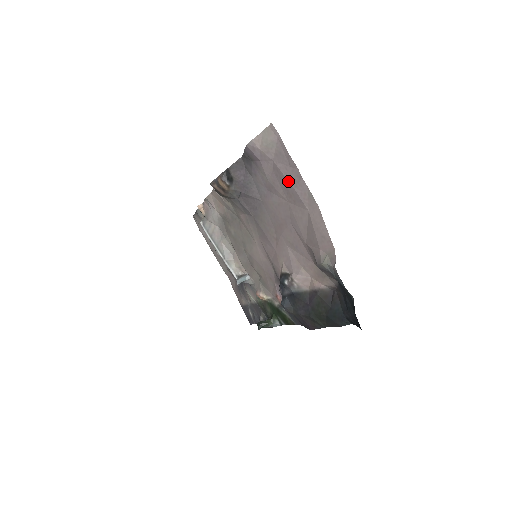
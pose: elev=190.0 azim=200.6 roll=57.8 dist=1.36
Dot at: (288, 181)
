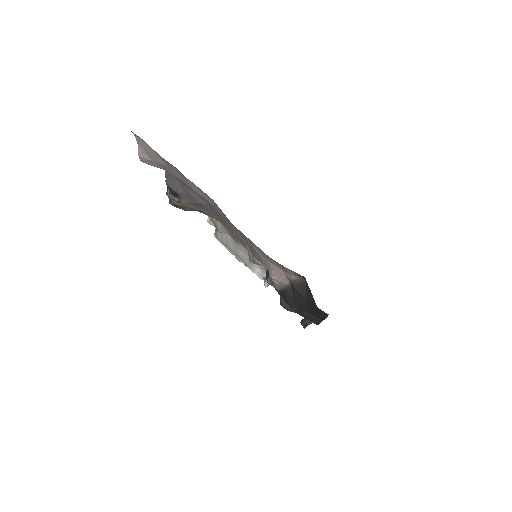
Dot at: (185, 182)
